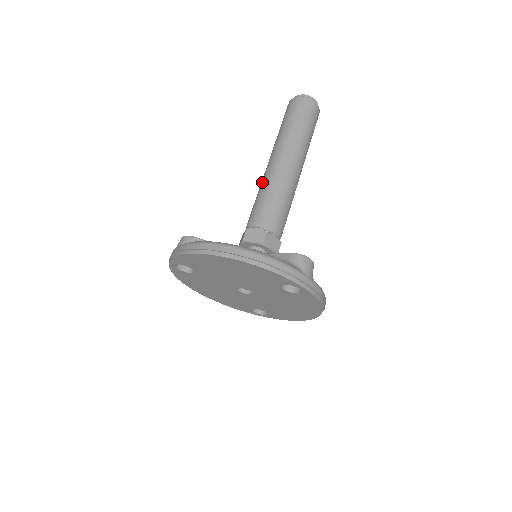
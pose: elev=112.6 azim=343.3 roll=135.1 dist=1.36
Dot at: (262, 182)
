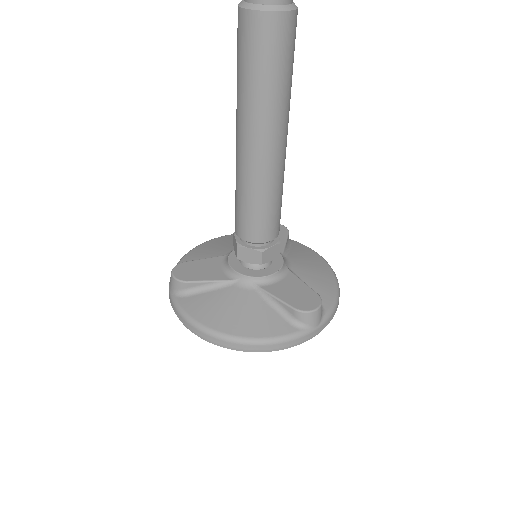
Dot at: (237, 179)
